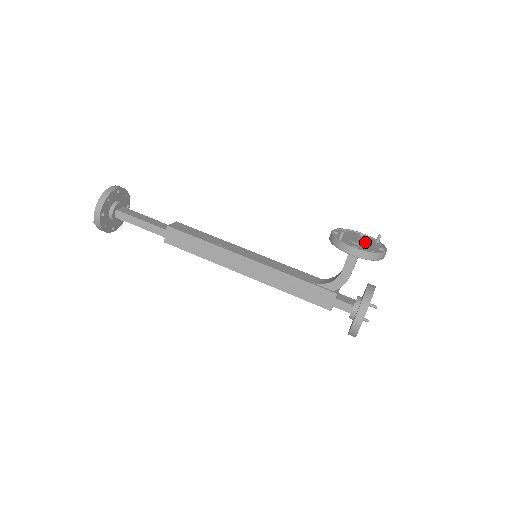
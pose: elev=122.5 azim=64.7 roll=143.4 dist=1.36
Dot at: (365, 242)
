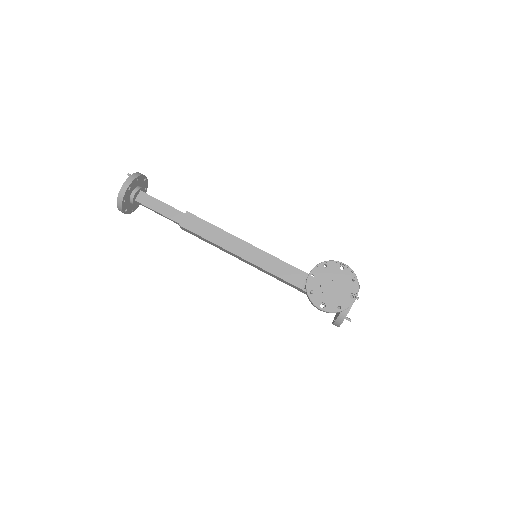
Dot at: (337, 289)
